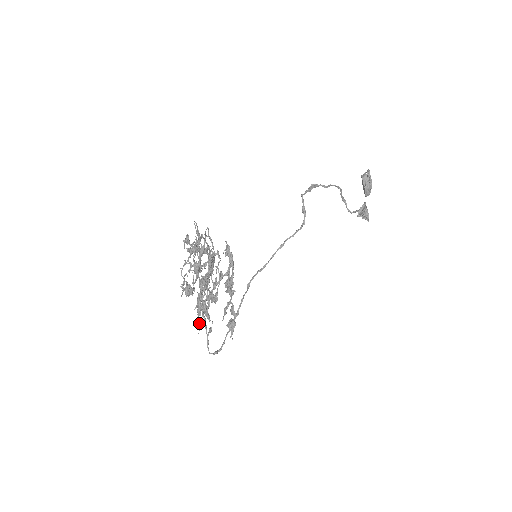
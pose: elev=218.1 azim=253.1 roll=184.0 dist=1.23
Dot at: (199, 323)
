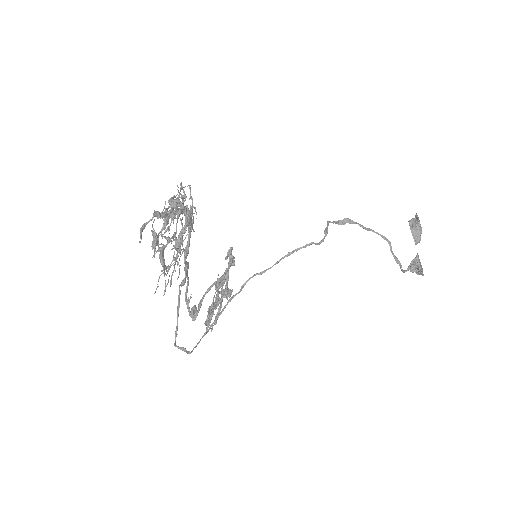
Dot at: (158, 280)
